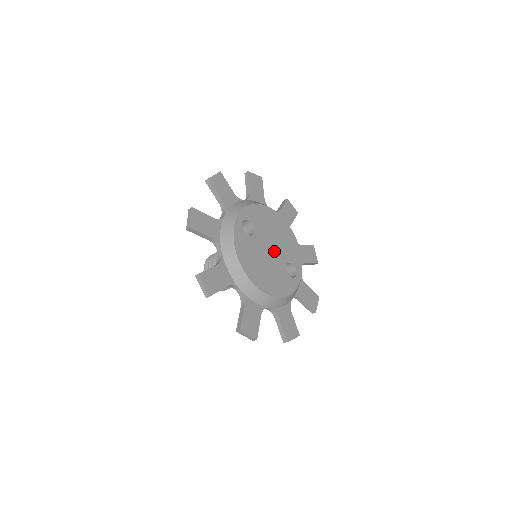
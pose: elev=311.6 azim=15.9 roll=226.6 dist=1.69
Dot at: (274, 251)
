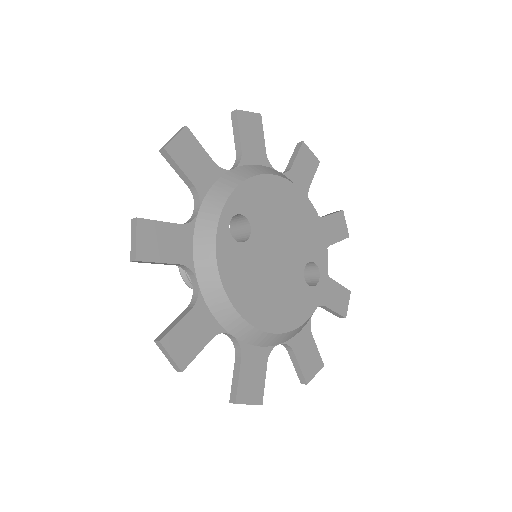
Dot at: (285, 253)
